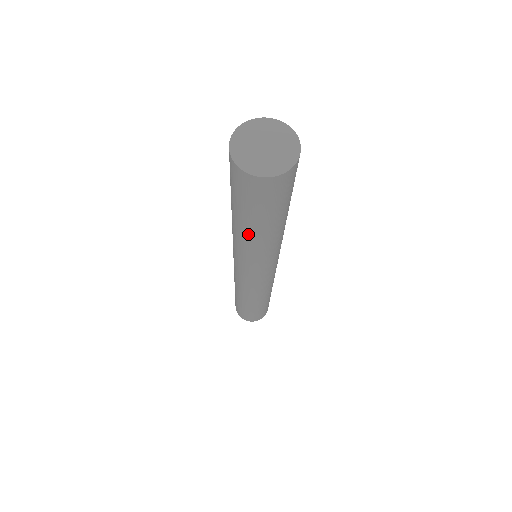
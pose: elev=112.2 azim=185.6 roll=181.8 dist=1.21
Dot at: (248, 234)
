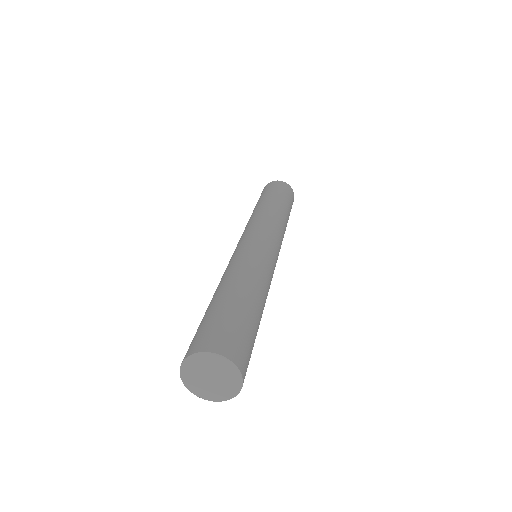
Dot at: occluded
